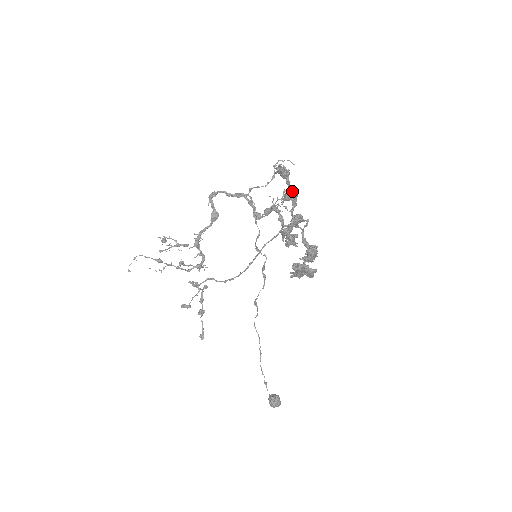
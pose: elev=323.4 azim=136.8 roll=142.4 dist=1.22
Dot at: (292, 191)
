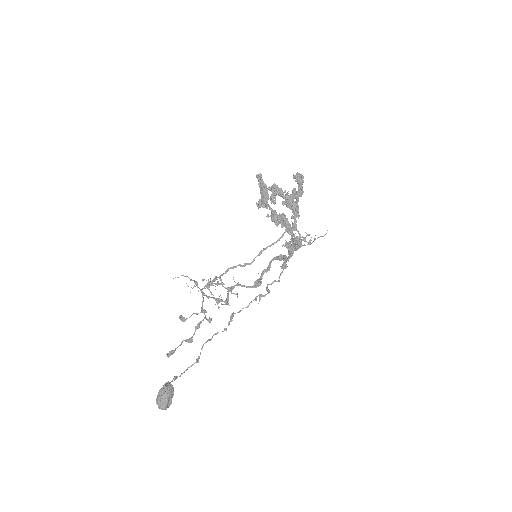
Dot at: (299, 187)
